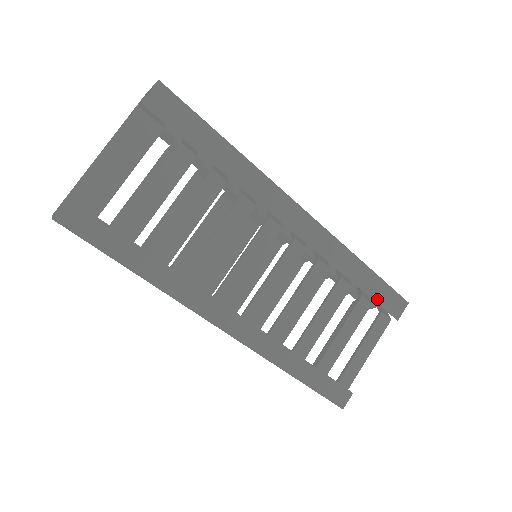
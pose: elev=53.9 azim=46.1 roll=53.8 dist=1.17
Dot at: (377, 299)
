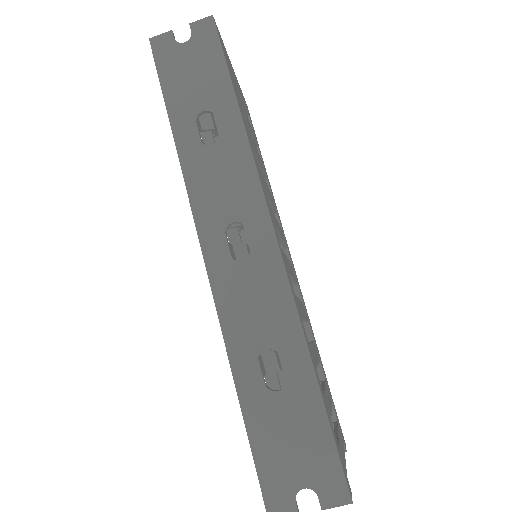
Dot at: (332, 402)
